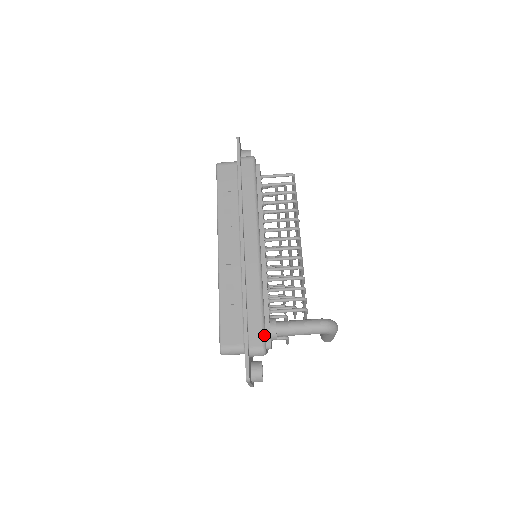
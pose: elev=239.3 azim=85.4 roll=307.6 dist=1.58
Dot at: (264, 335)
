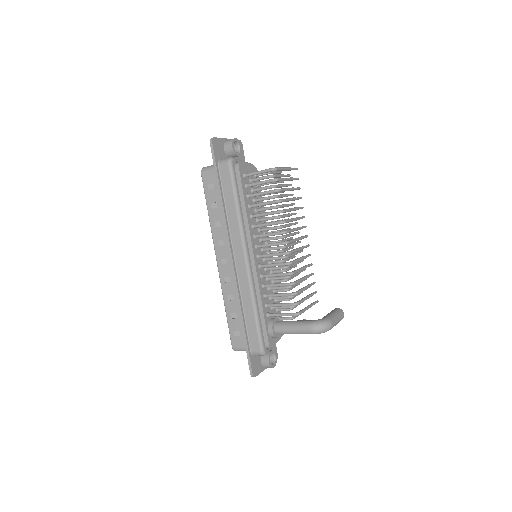
Dot at: (261, 342)
